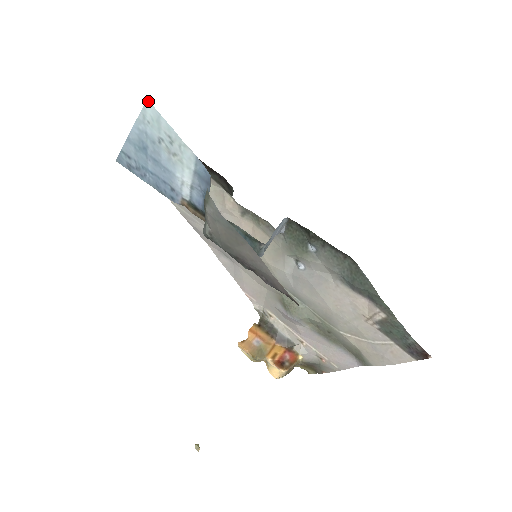
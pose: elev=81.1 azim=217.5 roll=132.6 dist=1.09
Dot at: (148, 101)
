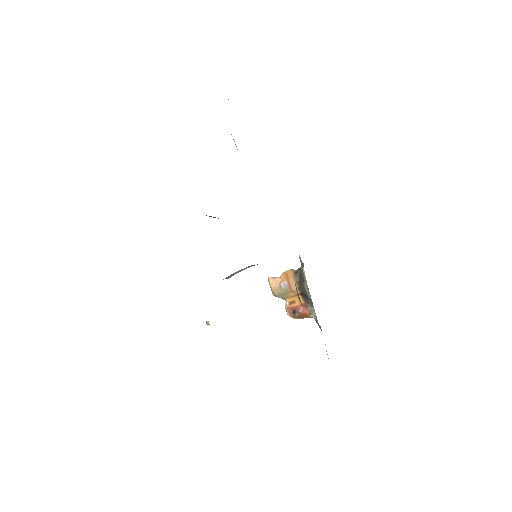
Dot at: occluded
